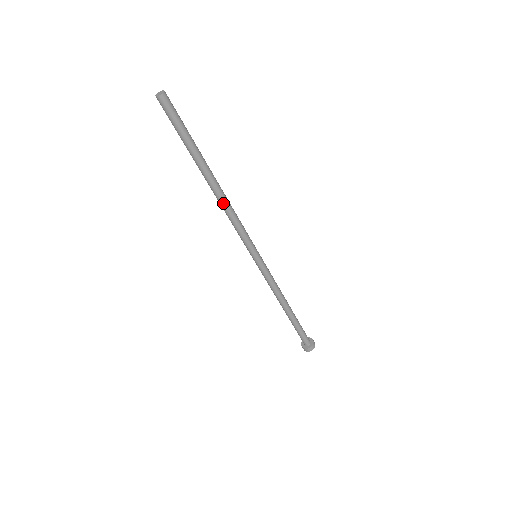
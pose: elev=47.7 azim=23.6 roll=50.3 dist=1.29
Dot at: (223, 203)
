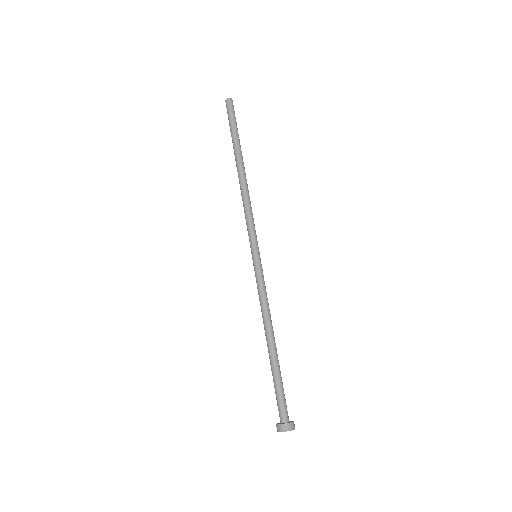
Dot at: (247, 187)
